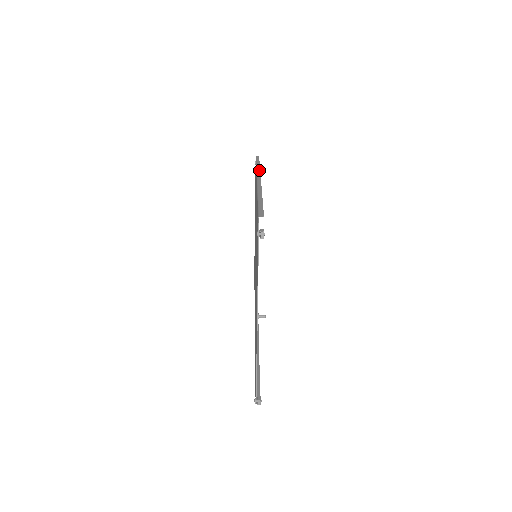
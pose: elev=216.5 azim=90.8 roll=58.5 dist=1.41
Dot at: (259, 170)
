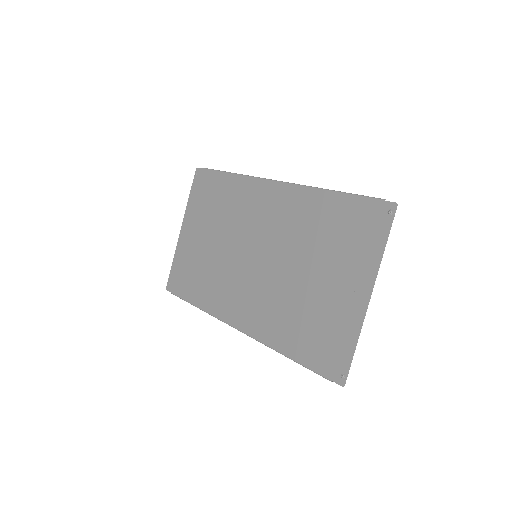
Dot at: occluded
